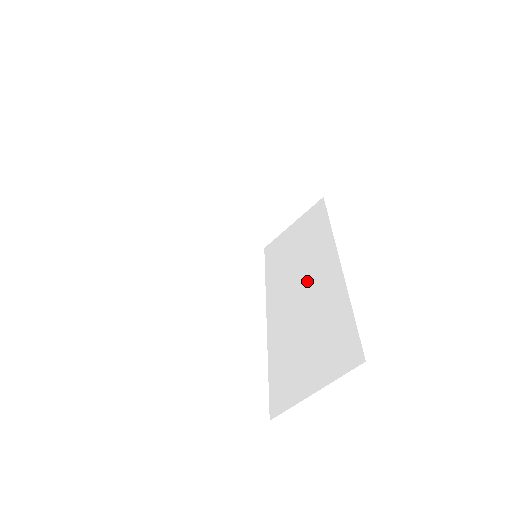
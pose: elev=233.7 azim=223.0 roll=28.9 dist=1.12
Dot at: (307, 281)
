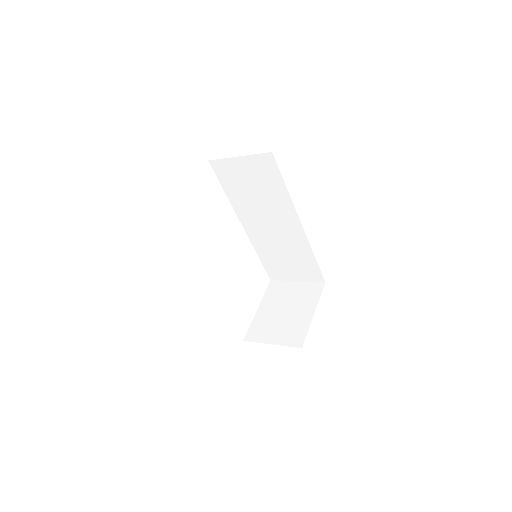
Dot at: (275, 224)
